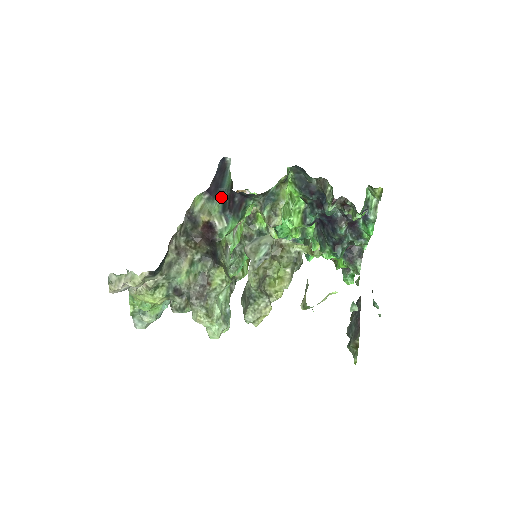
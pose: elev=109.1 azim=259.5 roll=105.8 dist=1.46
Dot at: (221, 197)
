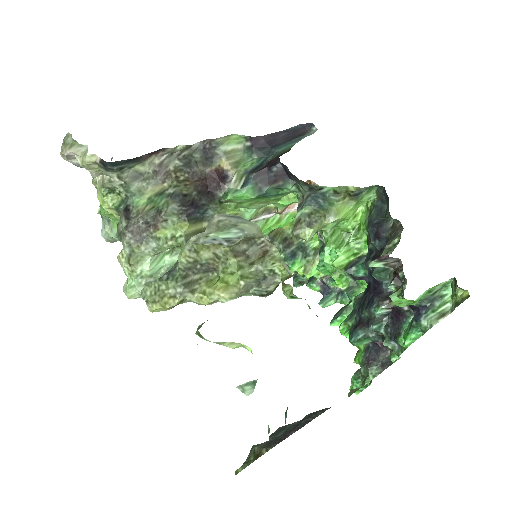
Dot at: (264, 157)
